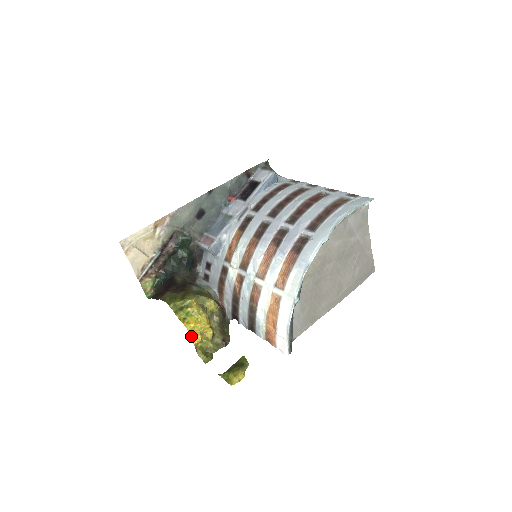
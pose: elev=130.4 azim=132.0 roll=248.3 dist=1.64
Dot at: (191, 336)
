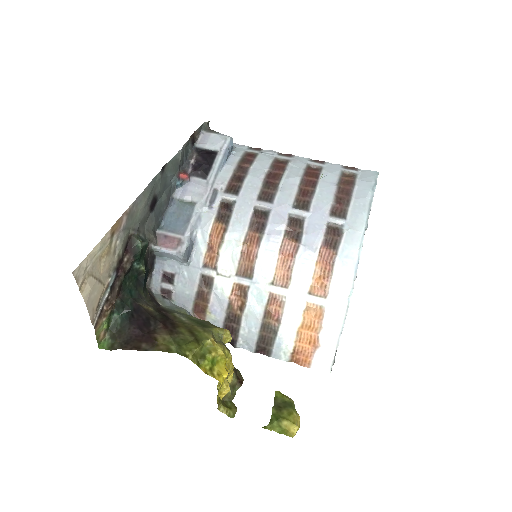
Dot at: (219, 390)
